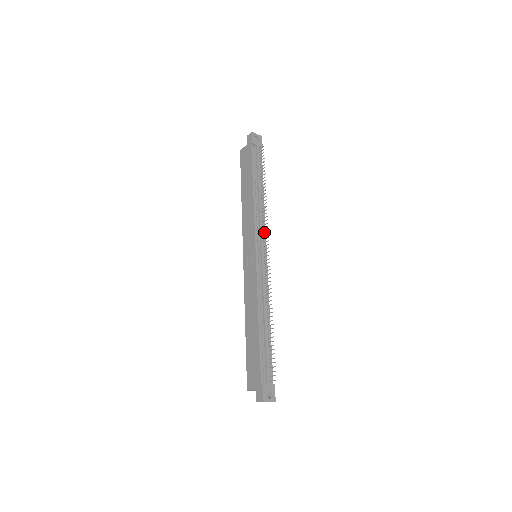
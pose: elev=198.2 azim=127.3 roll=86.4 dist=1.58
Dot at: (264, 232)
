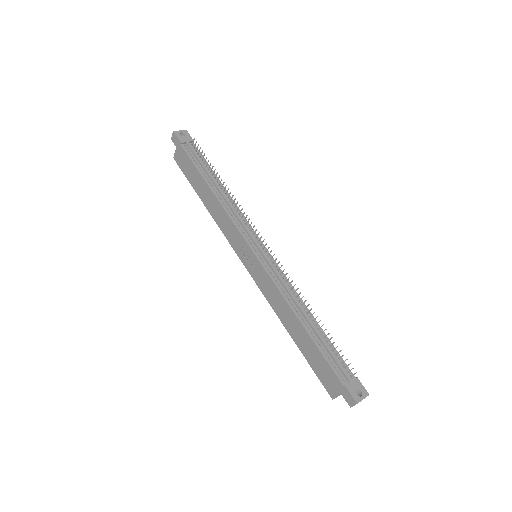
Dot at: (249, 227)
